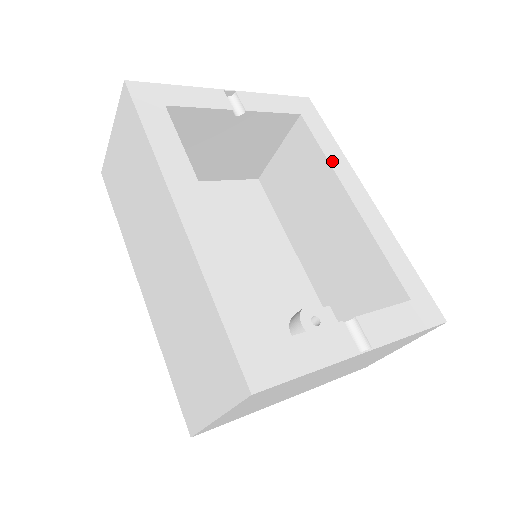
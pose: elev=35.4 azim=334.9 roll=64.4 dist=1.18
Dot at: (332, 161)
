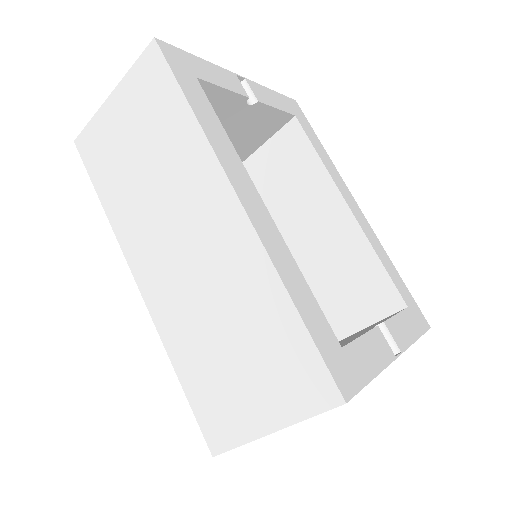
Dot at: (327, 167)
